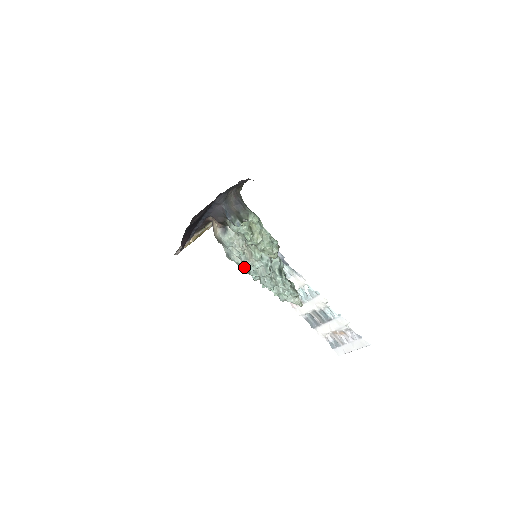
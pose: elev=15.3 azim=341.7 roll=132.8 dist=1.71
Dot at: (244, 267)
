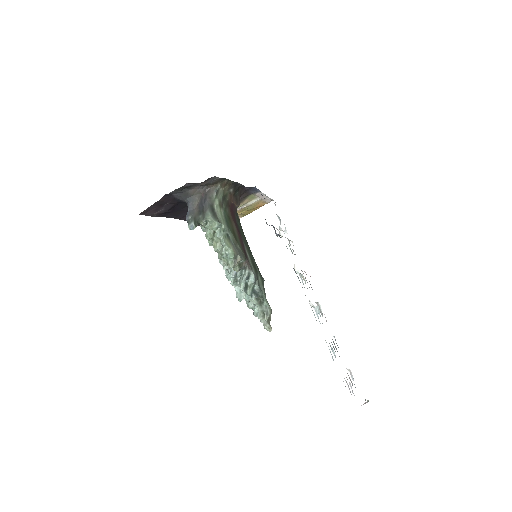
Dot at: occluded
